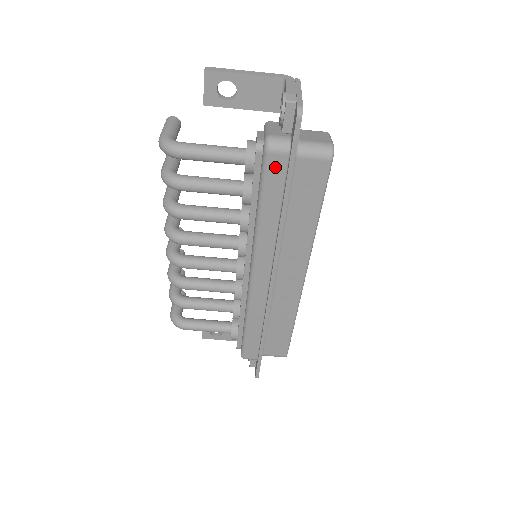
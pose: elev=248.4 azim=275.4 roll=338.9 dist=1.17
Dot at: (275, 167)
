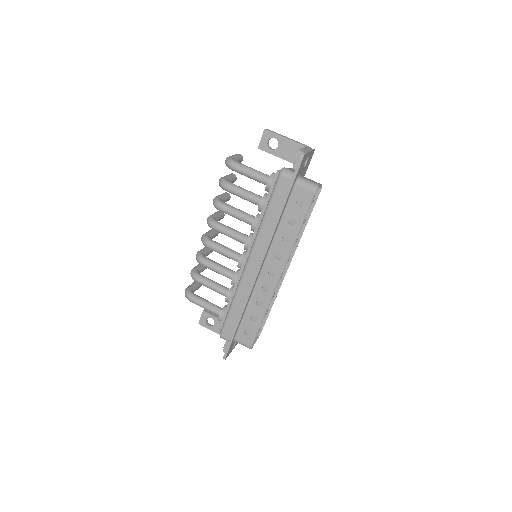
Dot at: (282, 186)
